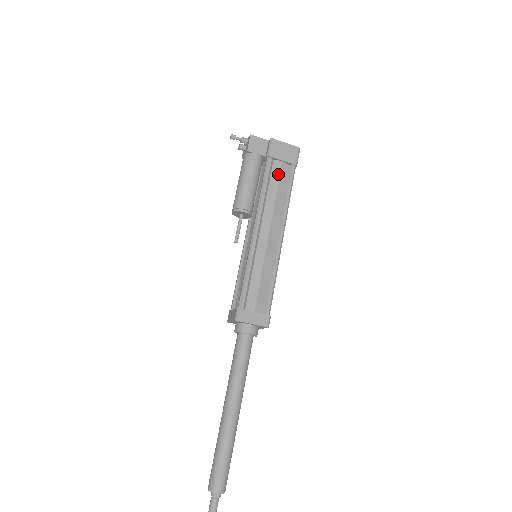
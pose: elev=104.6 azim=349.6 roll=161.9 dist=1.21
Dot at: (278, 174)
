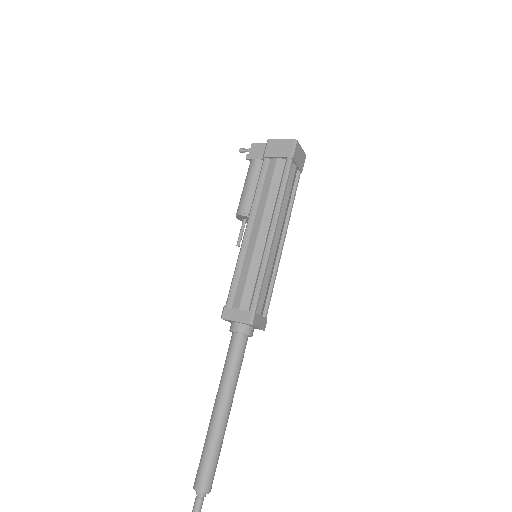
Dot at: (272, 171)
